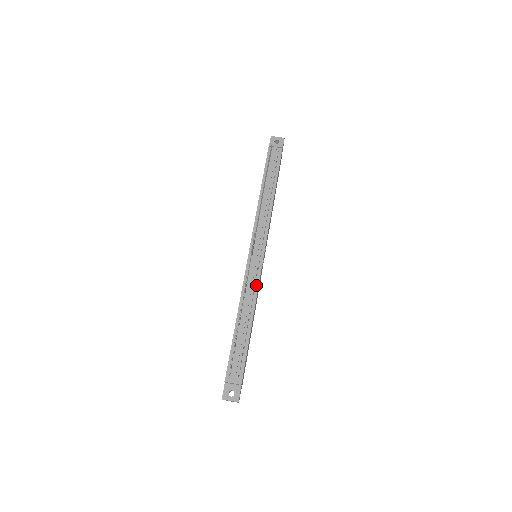
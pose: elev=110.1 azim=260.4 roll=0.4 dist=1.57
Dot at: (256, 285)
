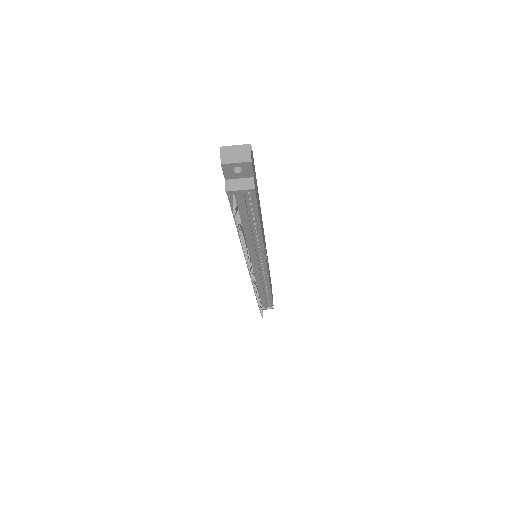
Dot at: (266, 280)
